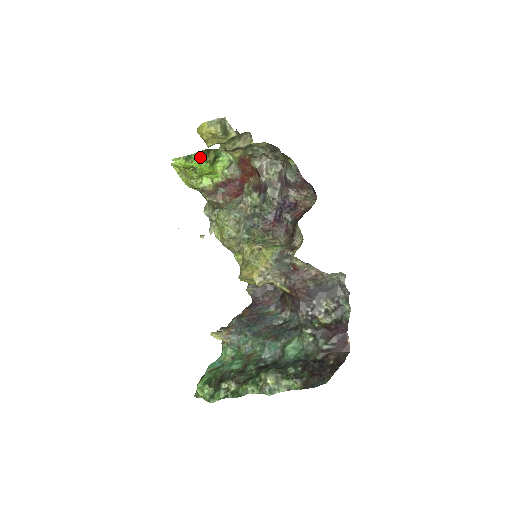
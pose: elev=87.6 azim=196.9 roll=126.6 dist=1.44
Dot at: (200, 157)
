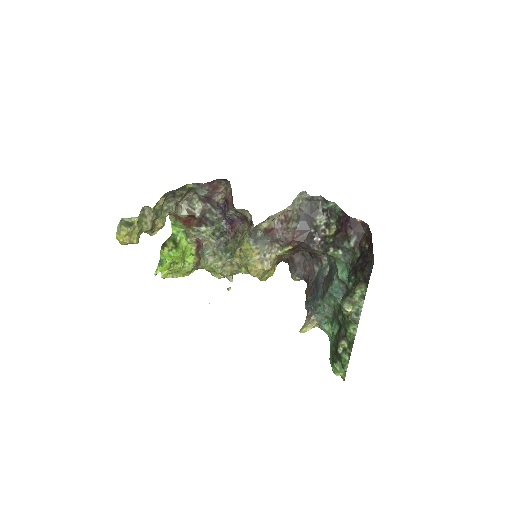
Dot at: (164, 253)
